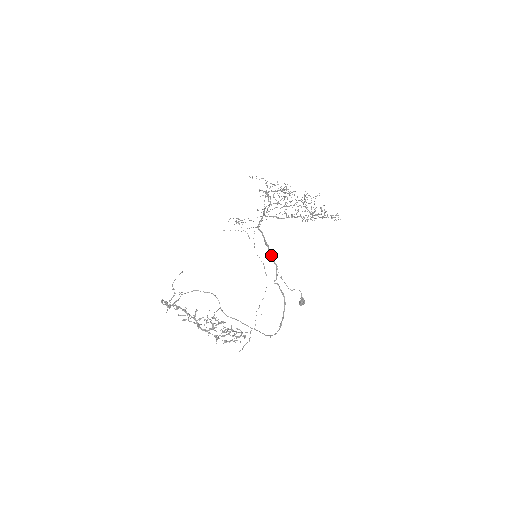
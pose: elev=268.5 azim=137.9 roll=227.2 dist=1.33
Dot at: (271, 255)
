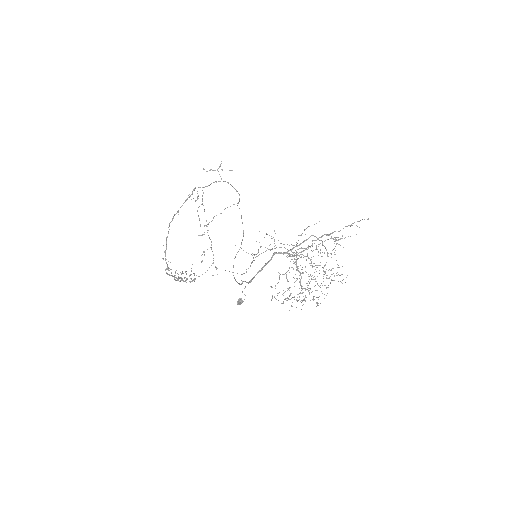
Dot at: occluded
